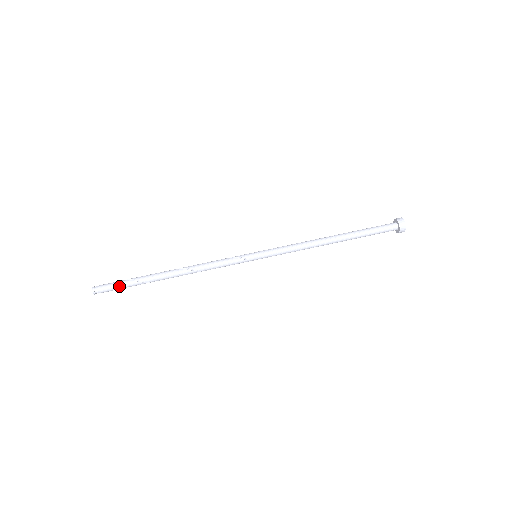
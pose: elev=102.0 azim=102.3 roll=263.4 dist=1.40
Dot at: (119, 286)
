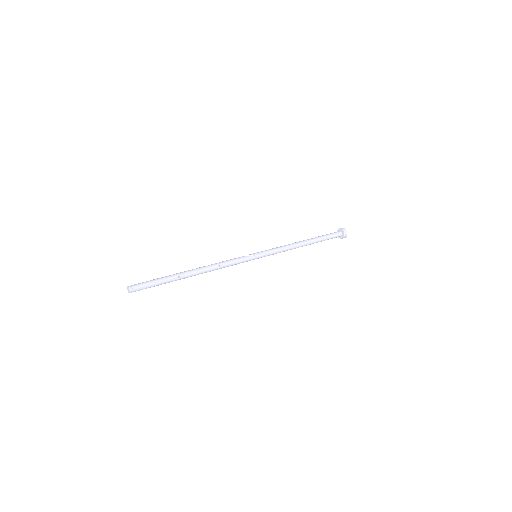
Dot at: (152, 281)
